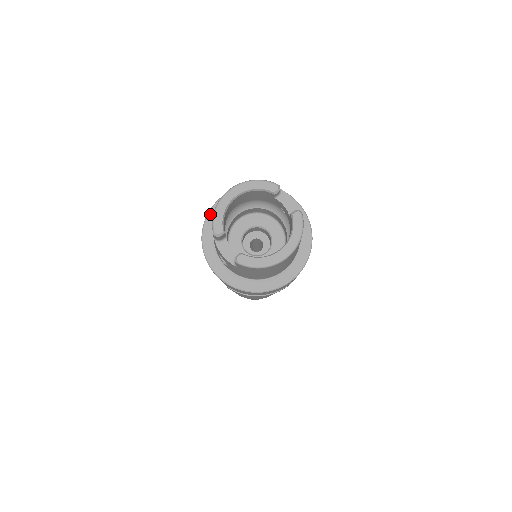
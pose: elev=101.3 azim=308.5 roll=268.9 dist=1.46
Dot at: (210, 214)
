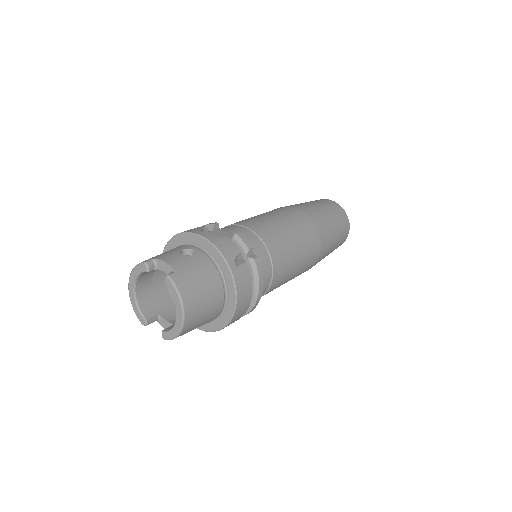
Dot at: occluded
